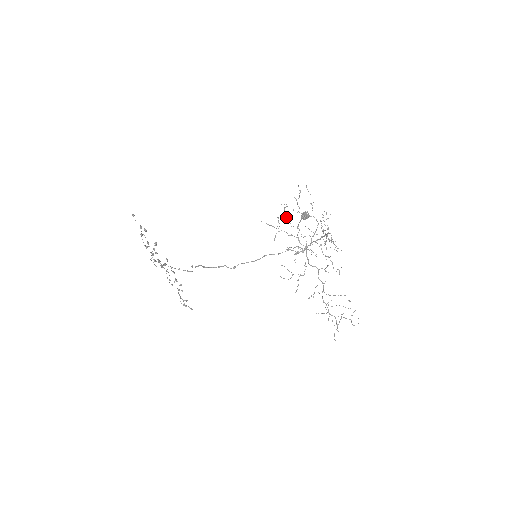
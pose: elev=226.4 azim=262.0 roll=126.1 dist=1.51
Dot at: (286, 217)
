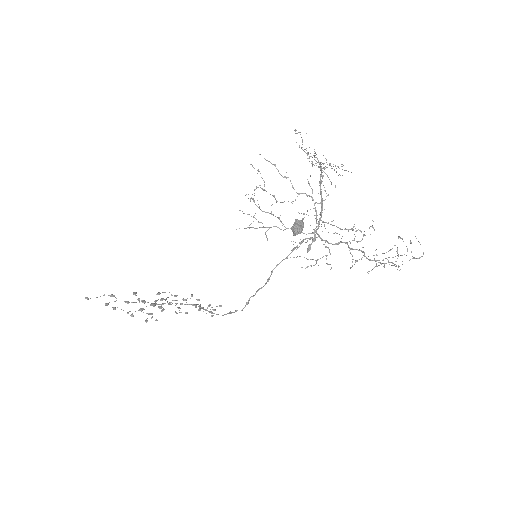
Dot at: occluded
